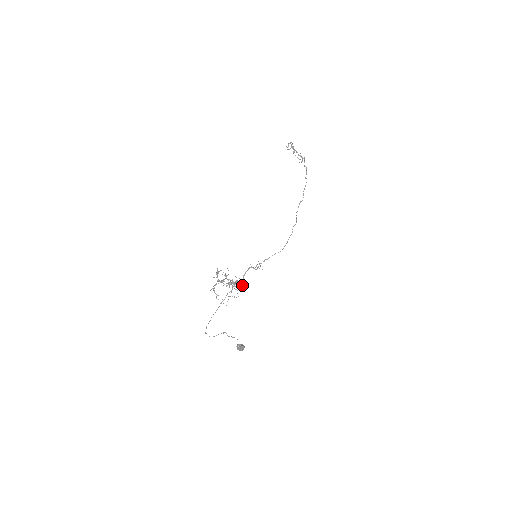
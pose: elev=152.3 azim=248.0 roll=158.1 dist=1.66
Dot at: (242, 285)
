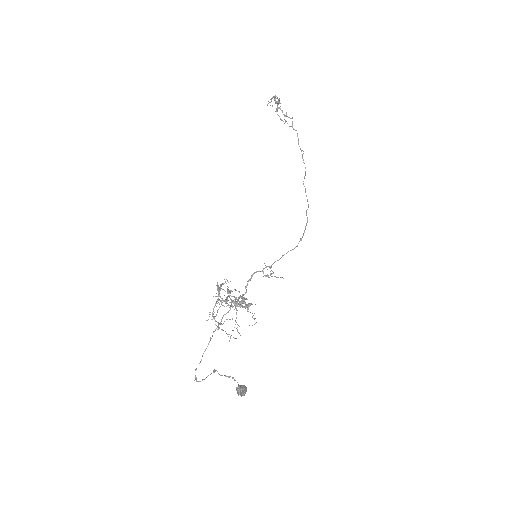
Dot at: (250, 303)
